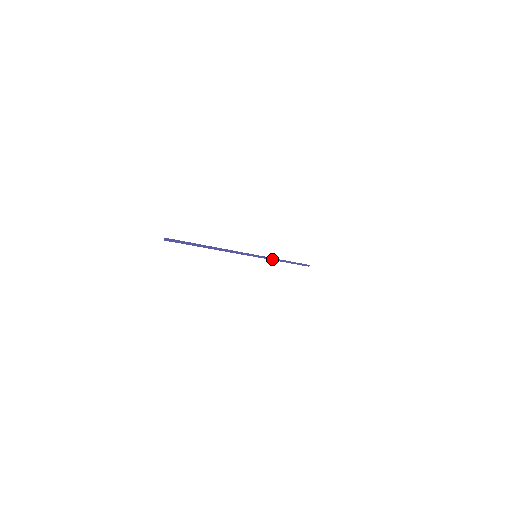
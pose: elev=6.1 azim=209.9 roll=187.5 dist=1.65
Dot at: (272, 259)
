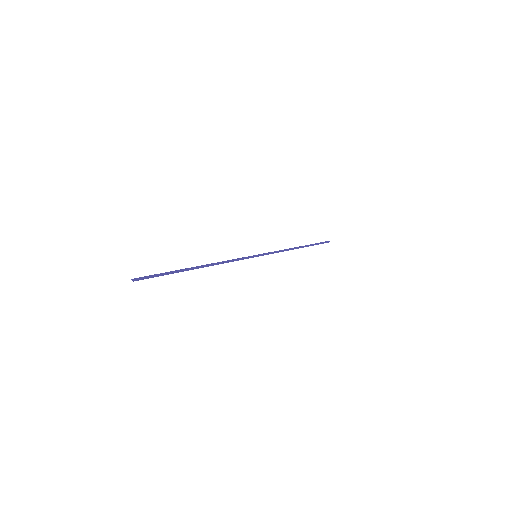
Dot at: (278, 252)
